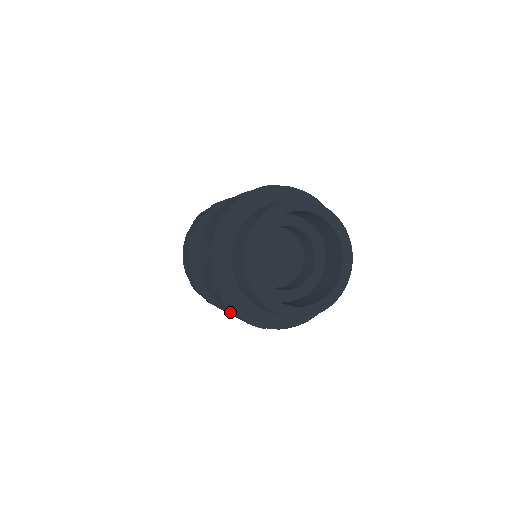
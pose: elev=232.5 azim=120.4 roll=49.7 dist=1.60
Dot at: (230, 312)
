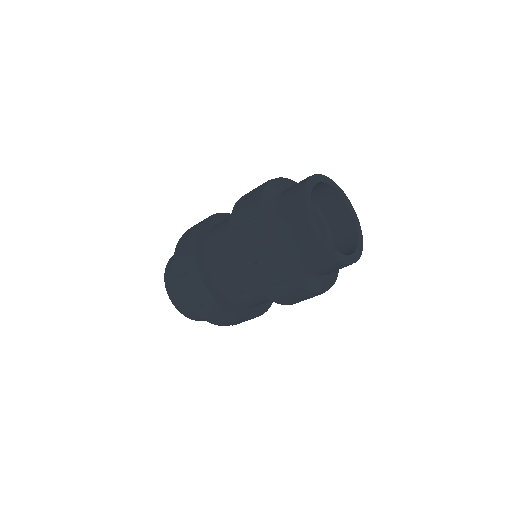
Dot at: (270, 269)
